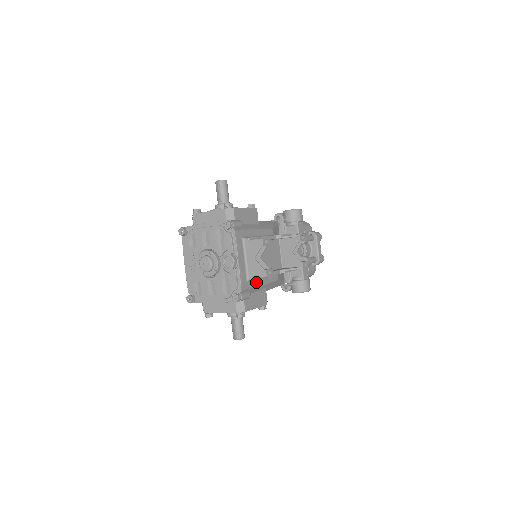
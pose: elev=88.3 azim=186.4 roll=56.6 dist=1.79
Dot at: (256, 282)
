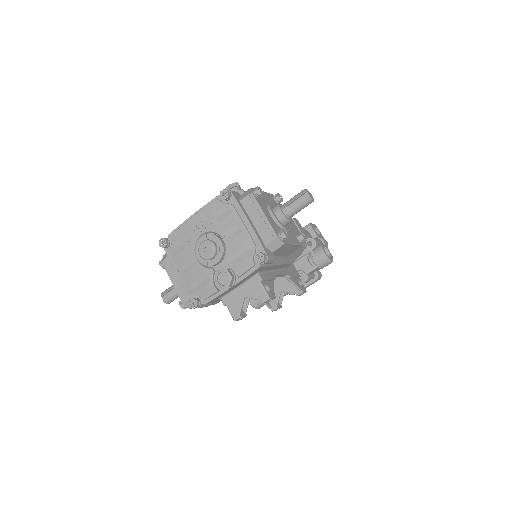
Dot at: occluded
